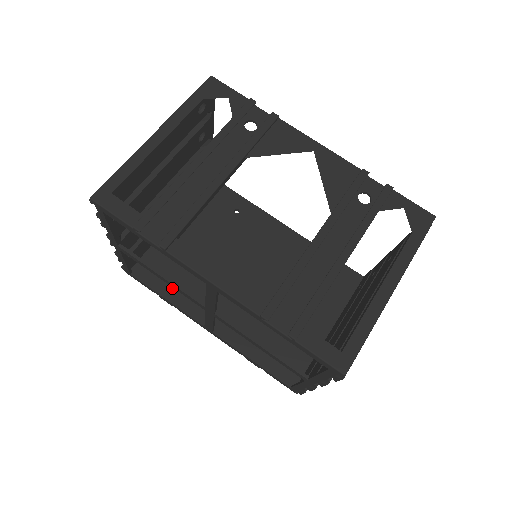
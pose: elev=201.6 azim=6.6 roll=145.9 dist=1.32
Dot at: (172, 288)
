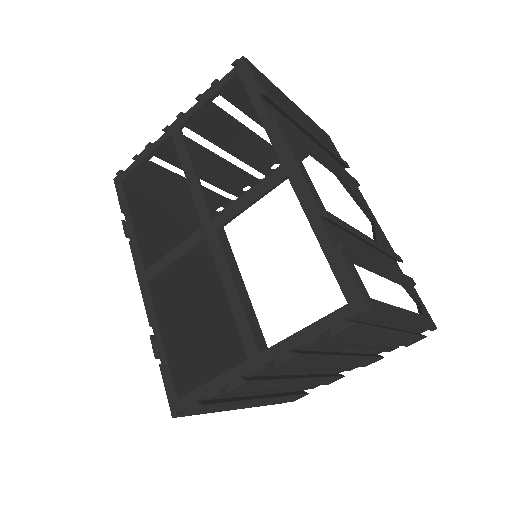
Dot at: (141, 226)
